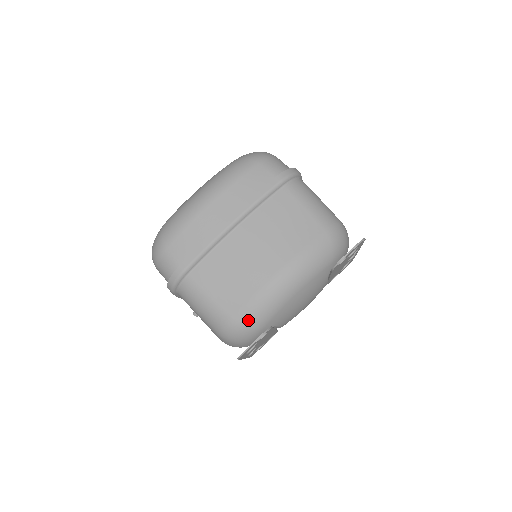
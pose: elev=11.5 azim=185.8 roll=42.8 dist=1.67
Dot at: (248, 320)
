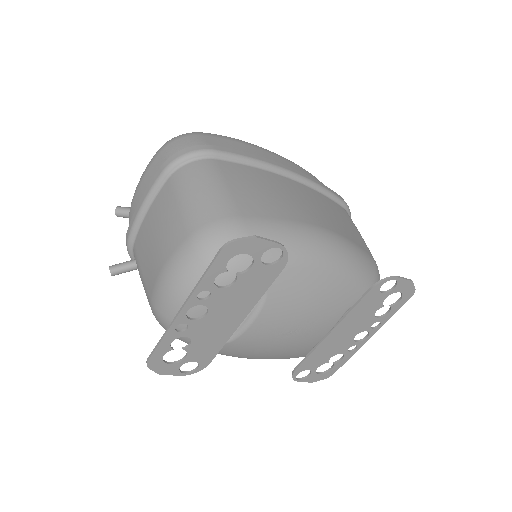
Dot at: (259, 235)
